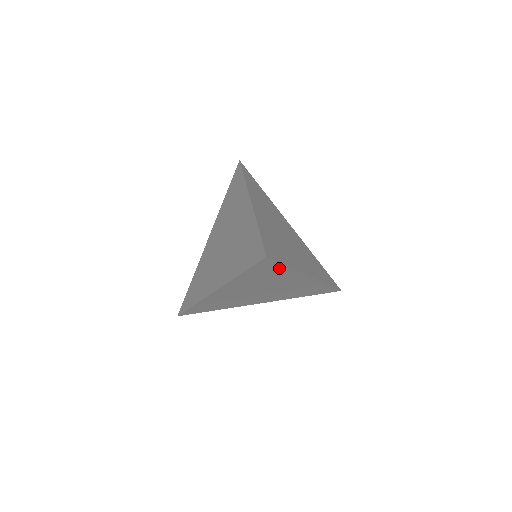
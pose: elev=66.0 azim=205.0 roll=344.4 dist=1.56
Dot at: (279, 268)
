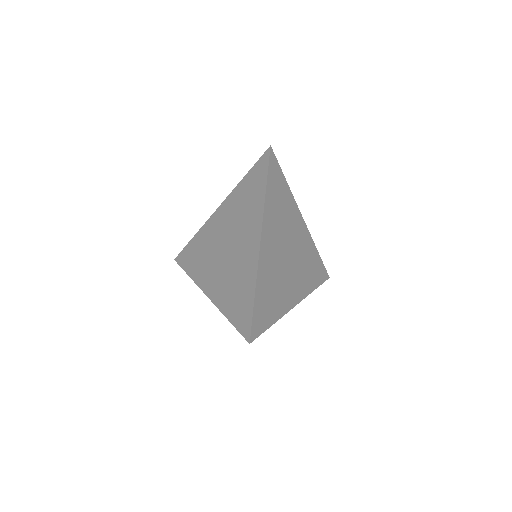
Dot at: (282, 182)
